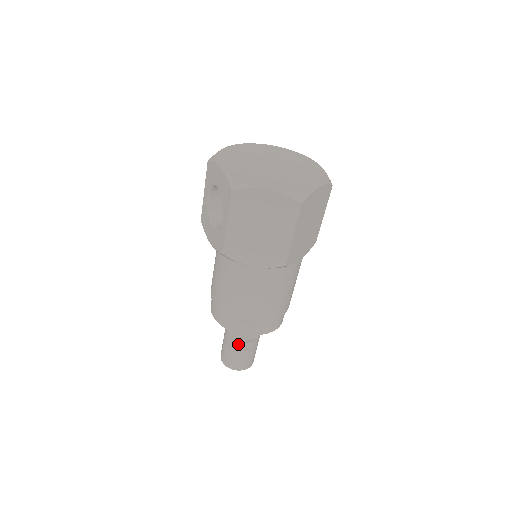
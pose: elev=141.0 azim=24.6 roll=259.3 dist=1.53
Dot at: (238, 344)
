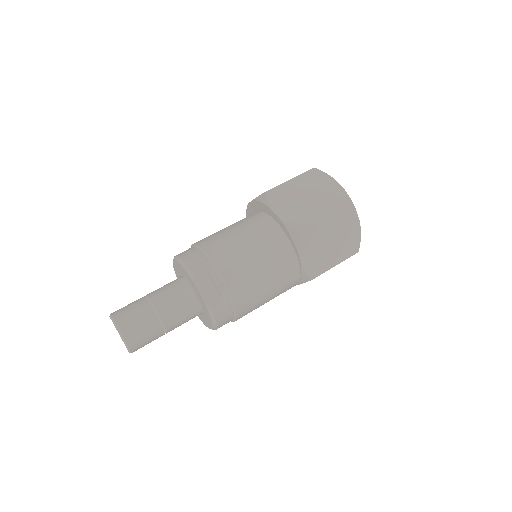
Dot at: (158, 298)
